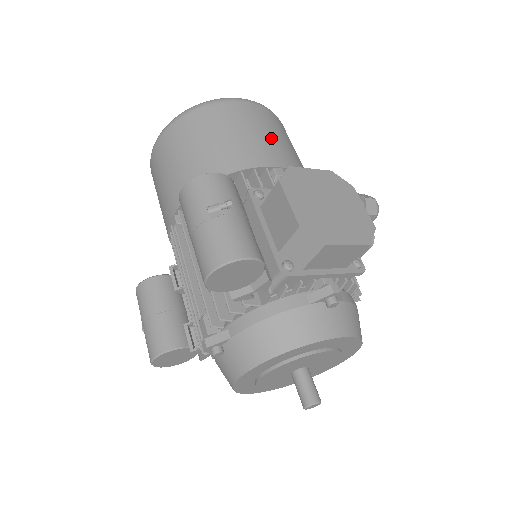
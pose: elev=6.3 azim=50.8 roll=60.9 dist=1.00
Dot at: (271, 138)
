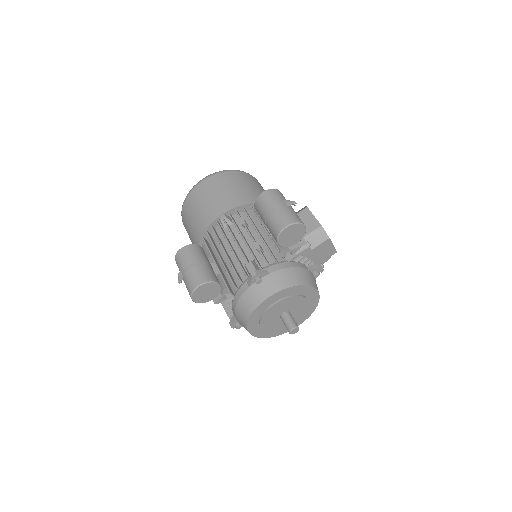
Dot at: occluded
